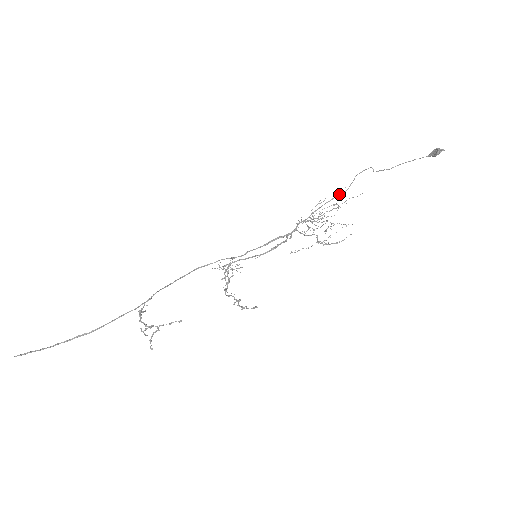
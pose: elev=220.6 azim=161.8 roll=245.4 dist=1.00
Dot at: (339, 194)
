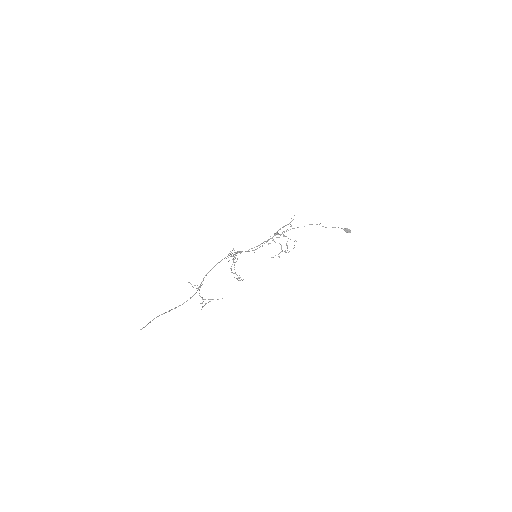
Dot at: occluded
